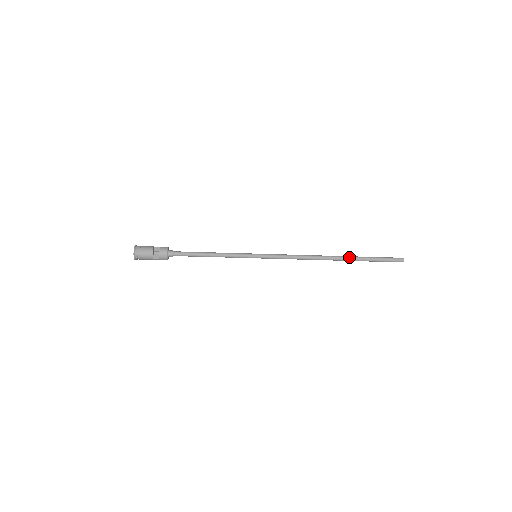
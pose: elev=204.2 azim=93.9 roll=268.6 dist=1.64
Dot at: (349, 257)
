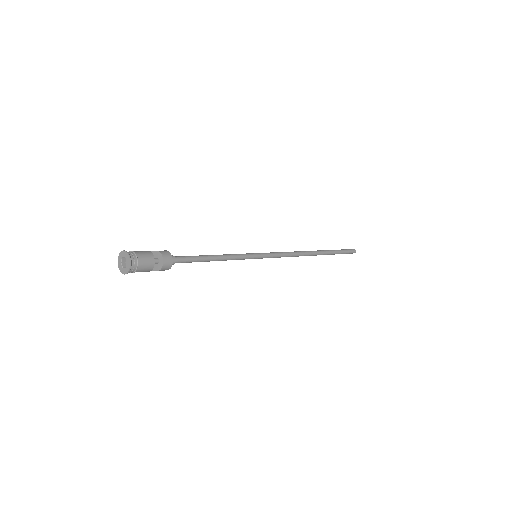
Dot at: (325, 252)
